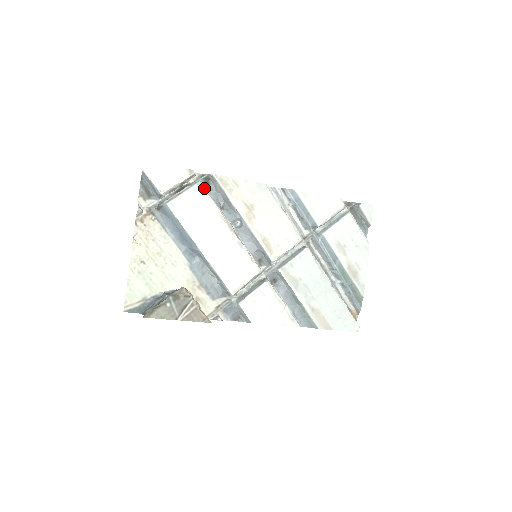
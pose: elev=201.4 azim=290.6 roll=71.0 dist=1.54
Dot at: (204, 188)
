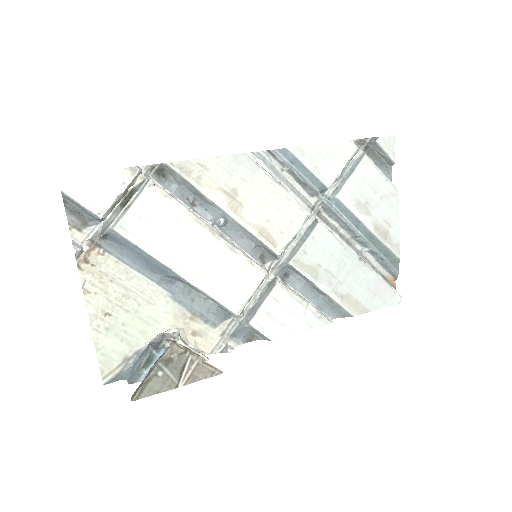
Dot at: (160, 188)
